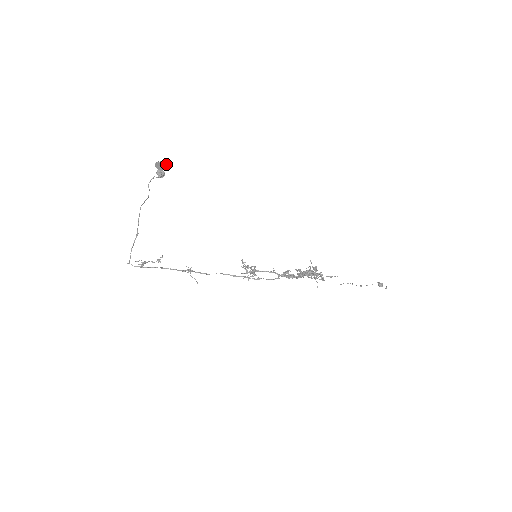
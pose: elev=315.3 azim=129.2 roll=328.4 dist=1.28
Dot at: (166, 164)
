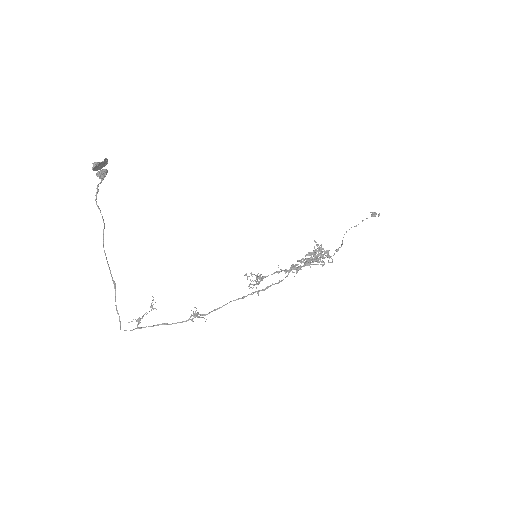
Dot at: (106, 161)
